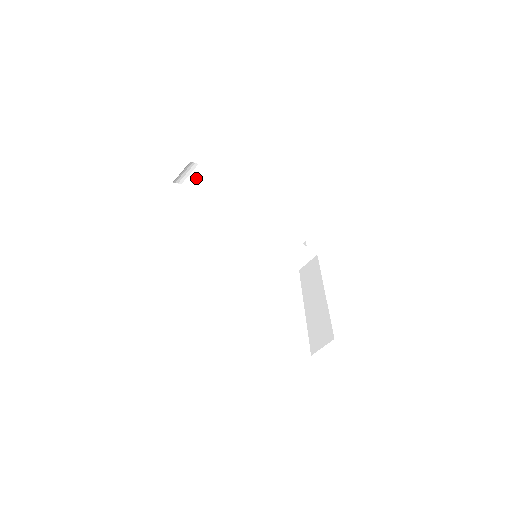
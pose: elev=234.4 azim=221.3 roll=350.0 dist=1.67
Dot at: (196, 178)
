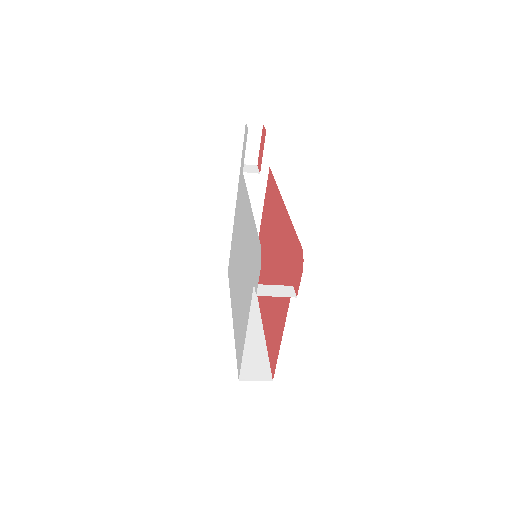
Dot at: occluded
